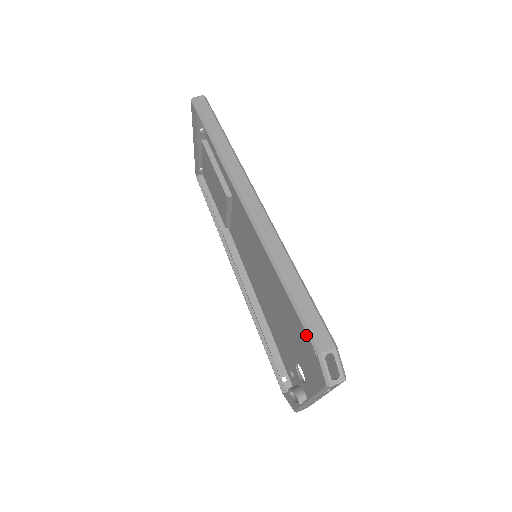
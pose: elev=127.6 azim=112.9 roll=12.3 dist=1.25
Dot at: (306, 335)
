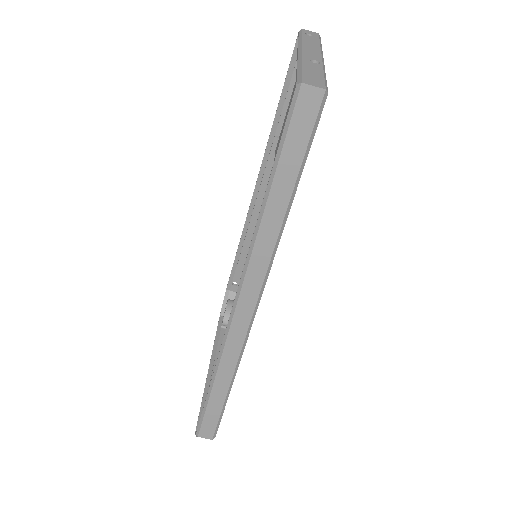
Dot at: occluded
